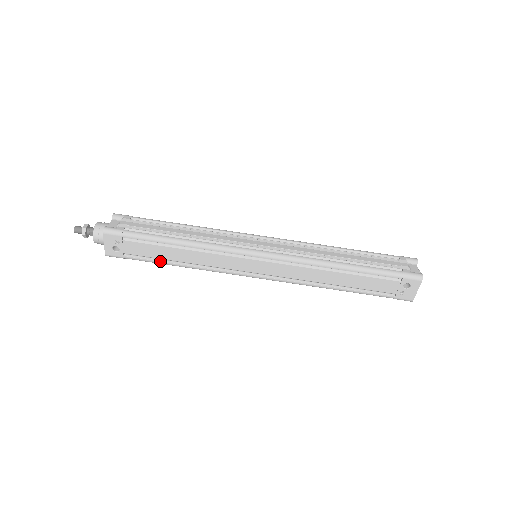
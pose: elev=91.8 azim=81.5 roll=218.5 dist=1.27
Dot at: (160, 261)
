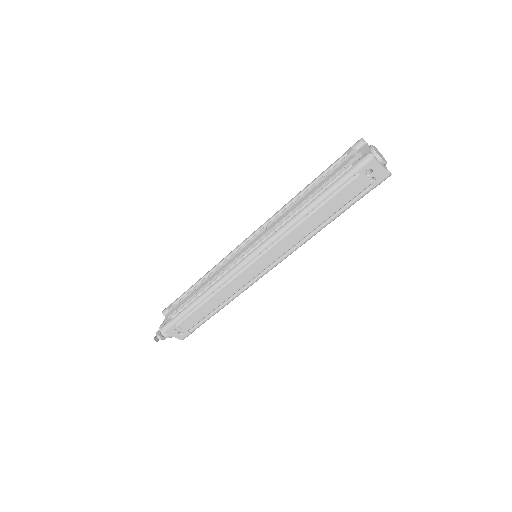
Dot at: (209, 316)
